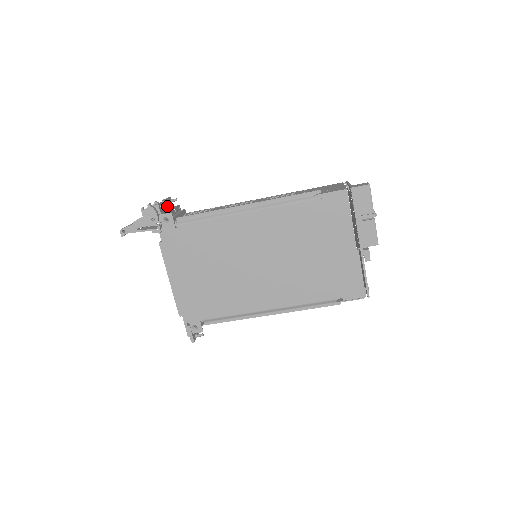
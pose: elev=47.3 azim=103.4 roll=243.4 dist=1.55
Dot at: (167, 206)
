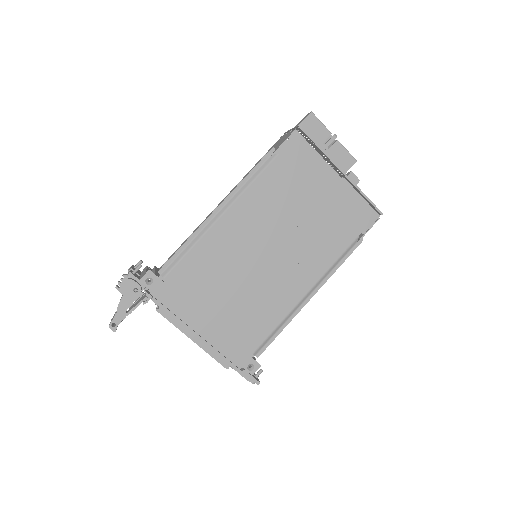
Dot at: occluded
